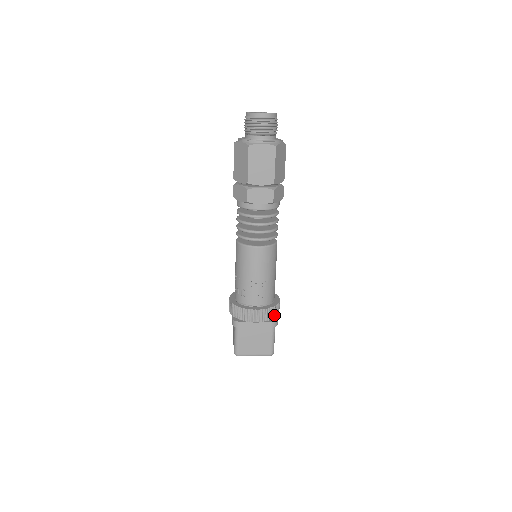
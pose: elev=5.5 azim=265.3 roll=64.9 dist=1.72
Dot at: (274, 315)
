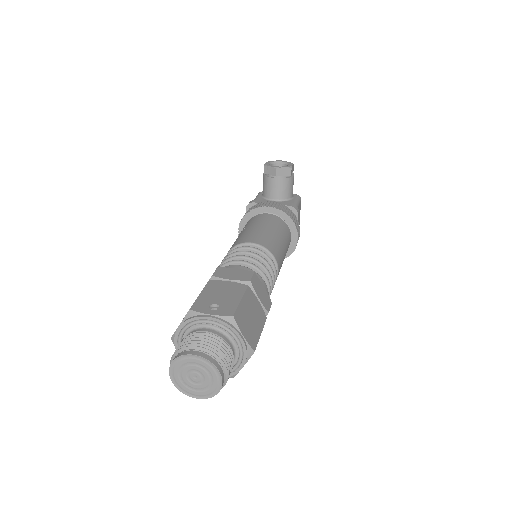
Dot at: occluded
